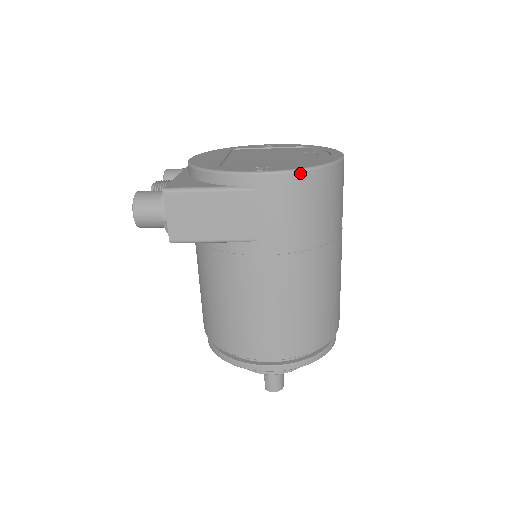
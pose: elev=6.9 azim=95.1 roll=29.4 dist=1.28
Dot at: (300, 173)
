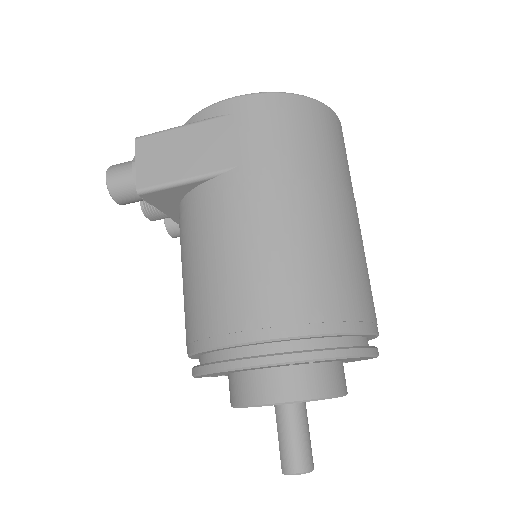
Dot at: (276, 95)
